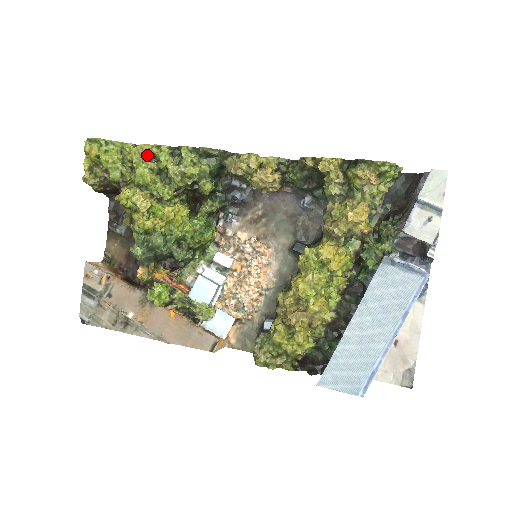
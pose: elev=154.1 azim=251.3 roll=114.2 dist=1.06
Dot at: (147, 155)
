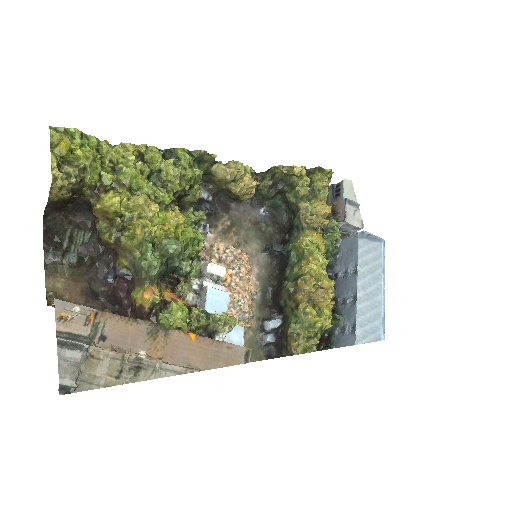
Dot at: (134, 155)
